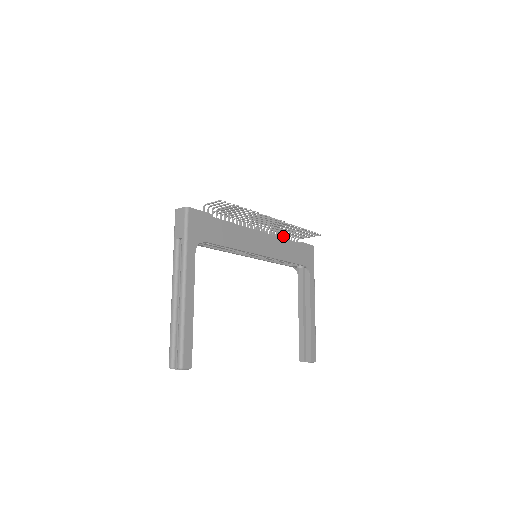
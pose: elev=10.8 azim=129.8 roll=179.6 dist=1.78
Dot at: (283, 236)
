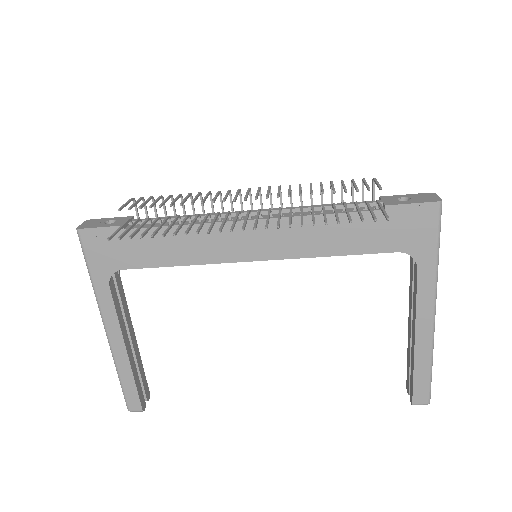
Dot at: (352, 190)
